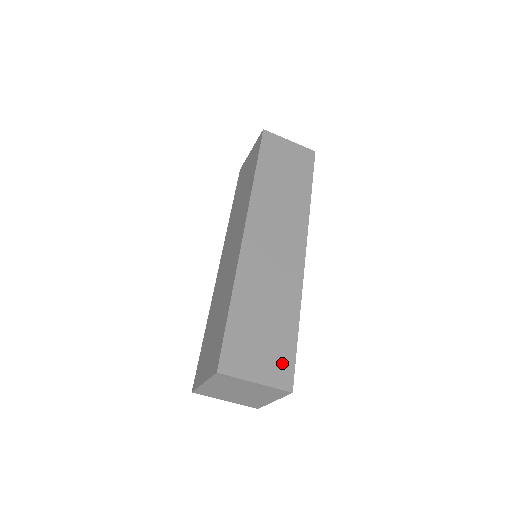
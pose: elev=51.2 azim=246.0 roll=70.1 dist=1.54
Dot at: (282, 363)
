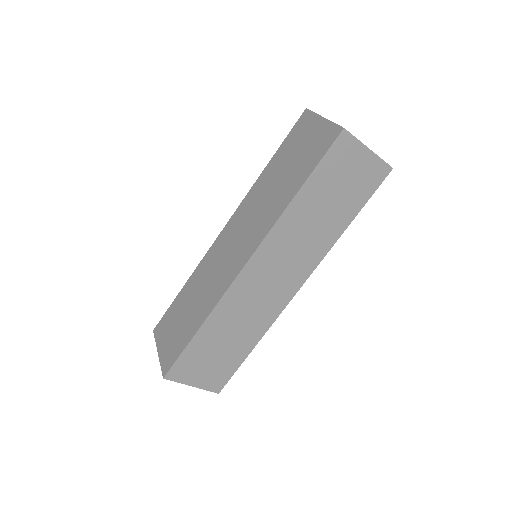
Dot at: (221, 376)
